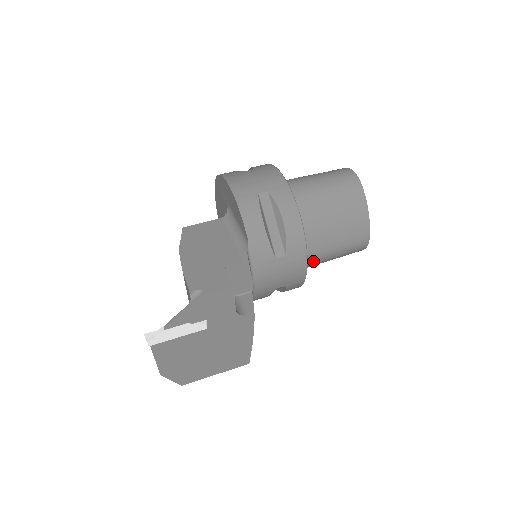
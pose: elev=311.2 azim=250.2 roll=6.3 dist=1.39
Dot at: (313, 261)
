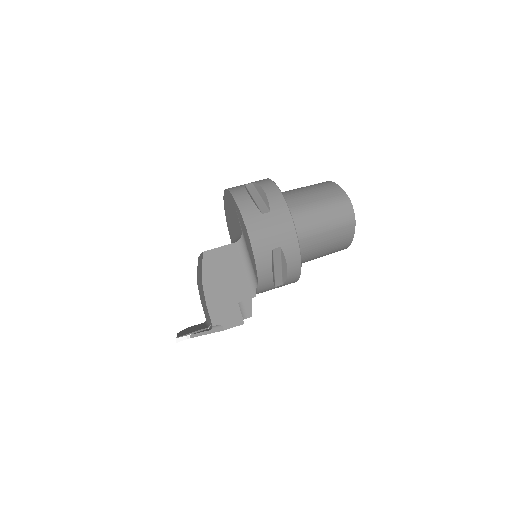
Dot at: occluded
